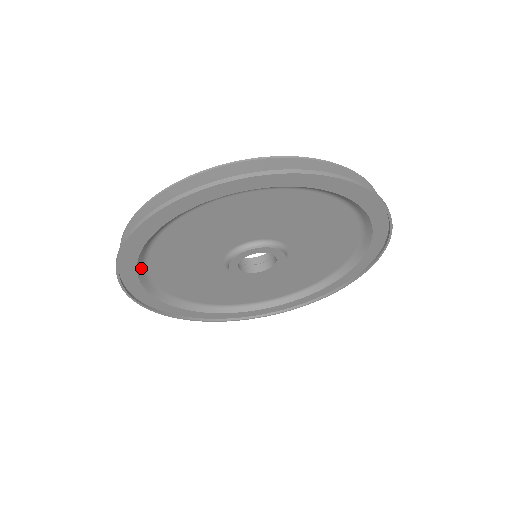
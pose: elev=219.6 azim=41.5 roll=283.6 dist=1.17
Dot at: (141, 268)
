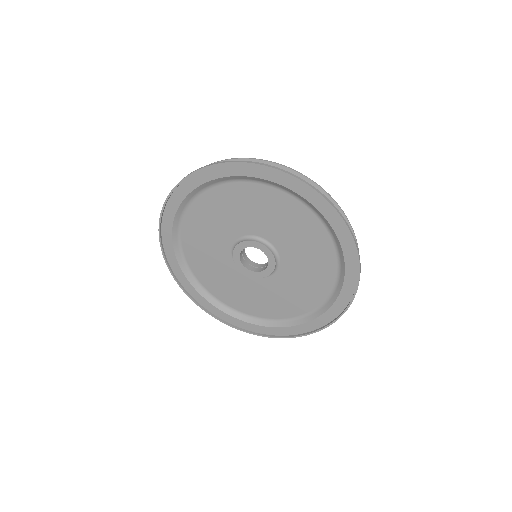
Dot at: (180, 213)
